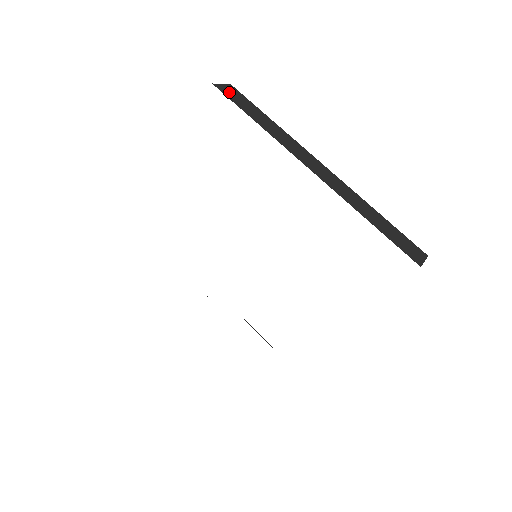
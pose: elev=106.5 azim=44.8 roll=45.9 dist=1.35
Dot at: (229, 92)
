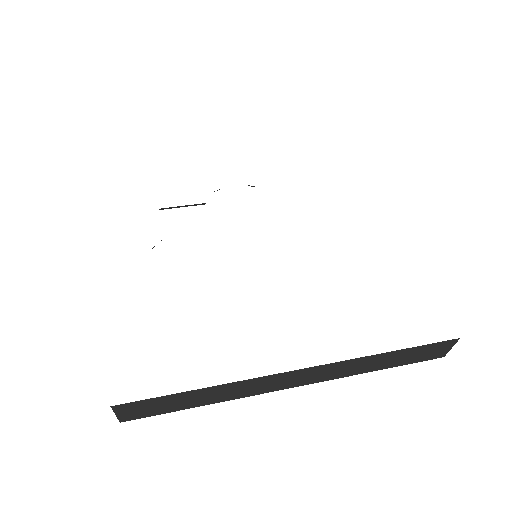
Dot at: occluded
